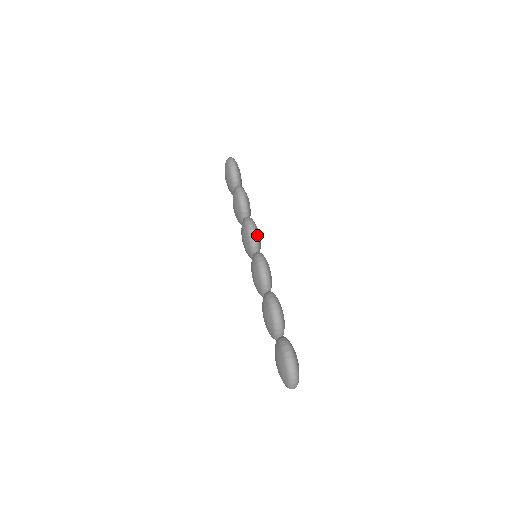
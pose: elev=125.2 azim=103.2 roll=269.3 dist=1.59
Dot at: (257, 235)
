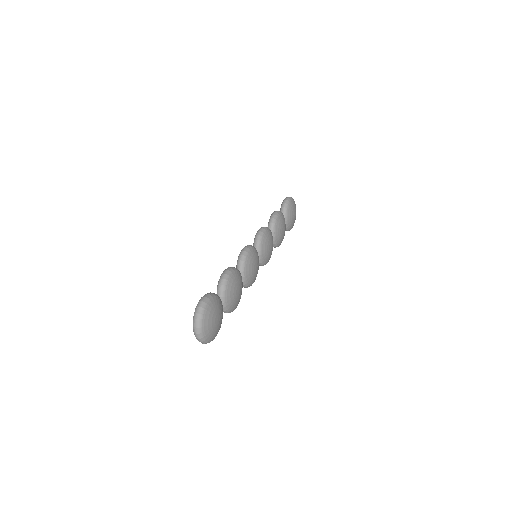
Dot at: (262, 237)
